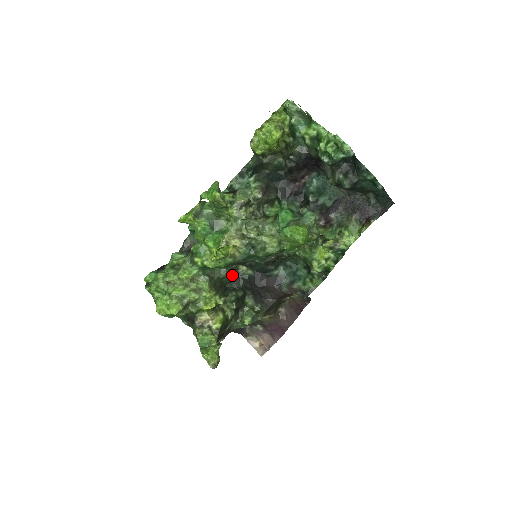
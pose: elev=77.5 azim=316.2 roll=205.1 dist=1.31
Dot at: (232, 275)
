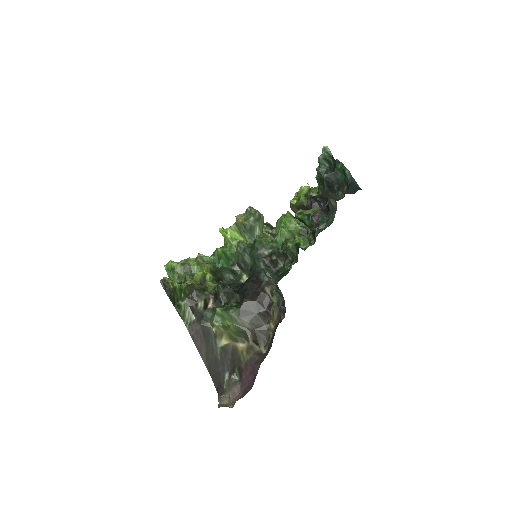
Dot at: (234, 278)
